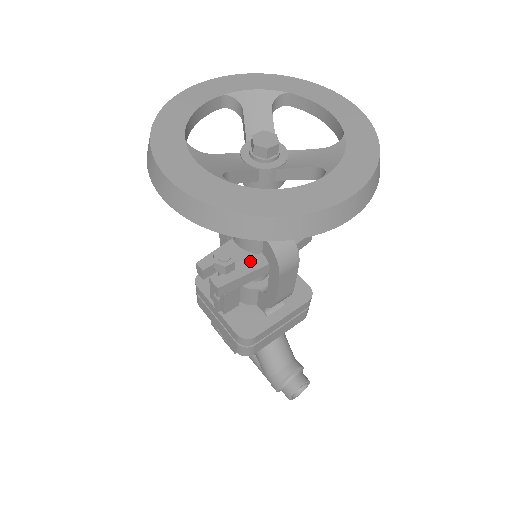
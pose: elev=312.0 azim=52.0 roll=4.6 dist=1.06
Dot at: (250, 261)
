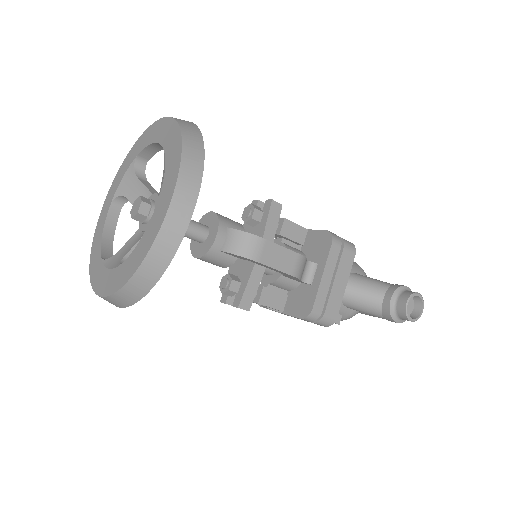
Dot at: (246, 267)
